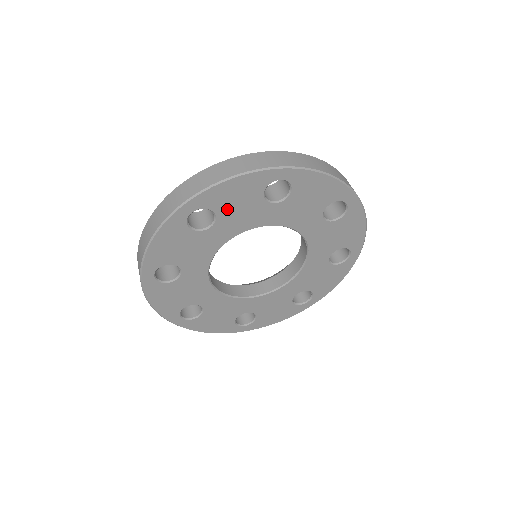
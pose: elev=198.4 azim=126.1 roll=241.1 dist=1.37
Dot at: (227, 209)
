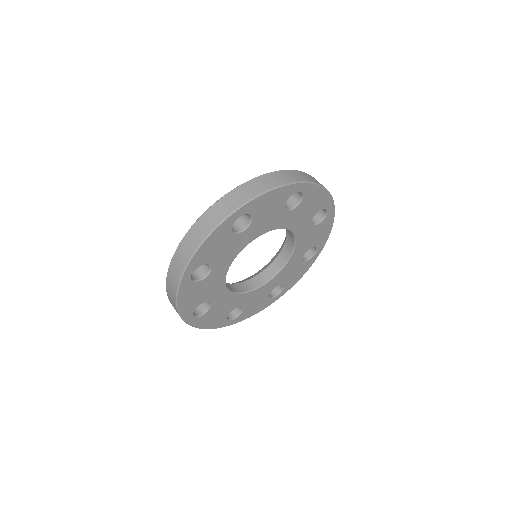
Dot at: (304, 206)
